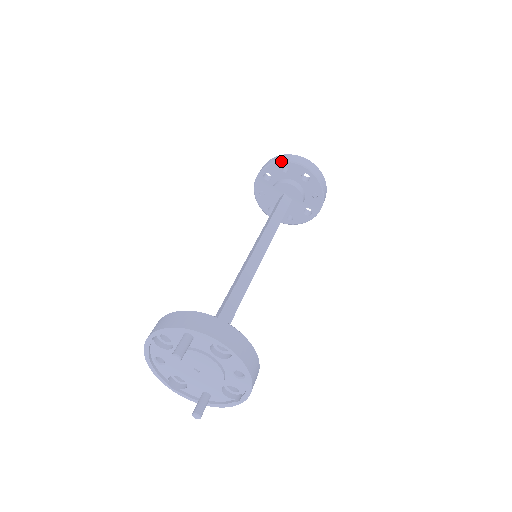
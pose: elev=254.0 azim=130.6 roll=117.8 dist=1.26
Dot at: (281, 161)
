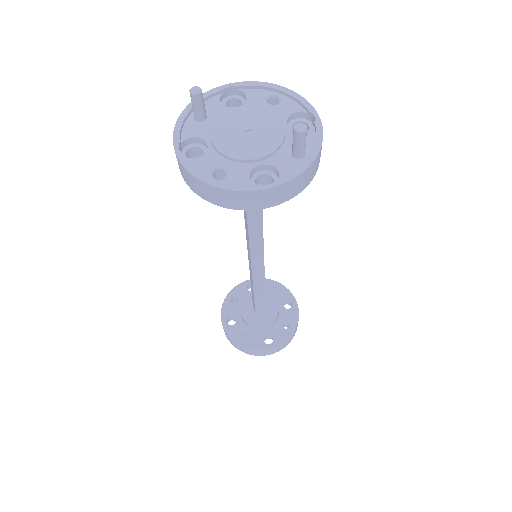
Dot at: (224, 300)
